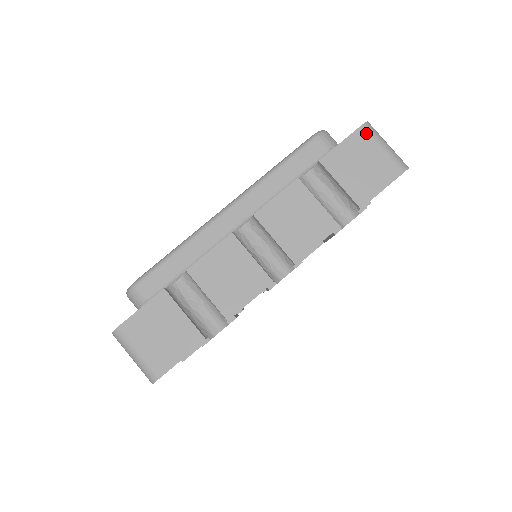
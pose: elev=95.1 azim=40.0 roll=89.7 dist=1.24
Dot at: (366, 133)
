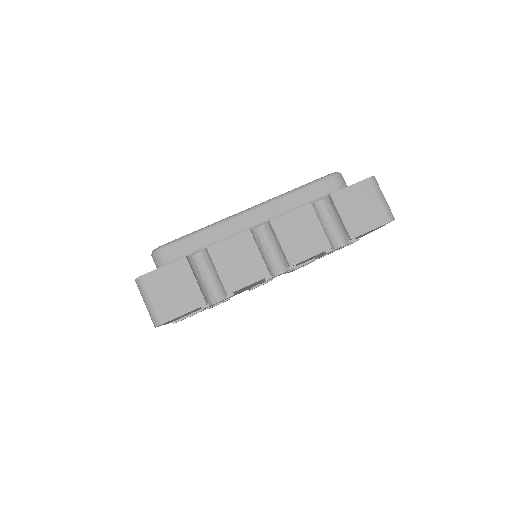
Dot at: (371, 184)
